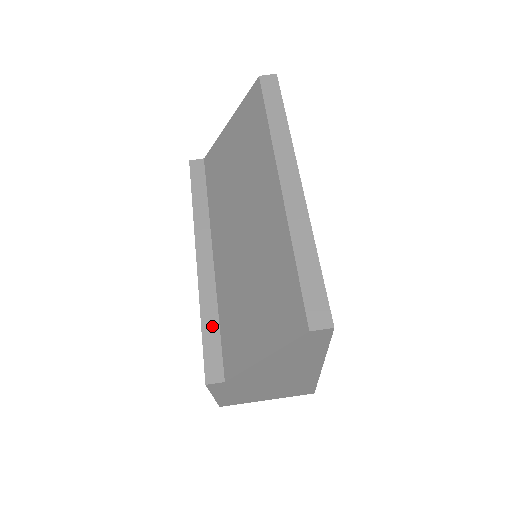
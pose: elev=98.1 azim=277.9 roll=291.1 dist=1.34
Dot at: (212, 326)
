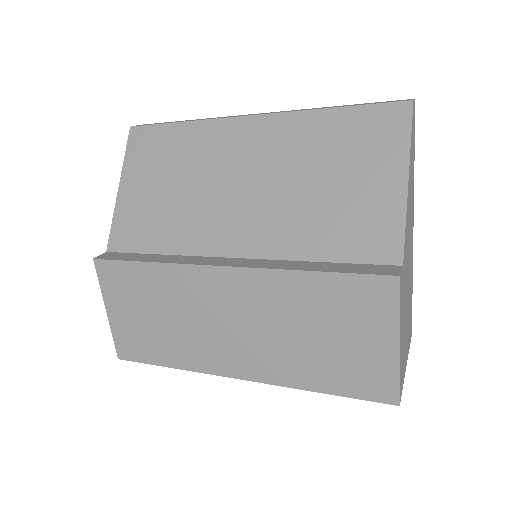
Dot at: (324, 266)
